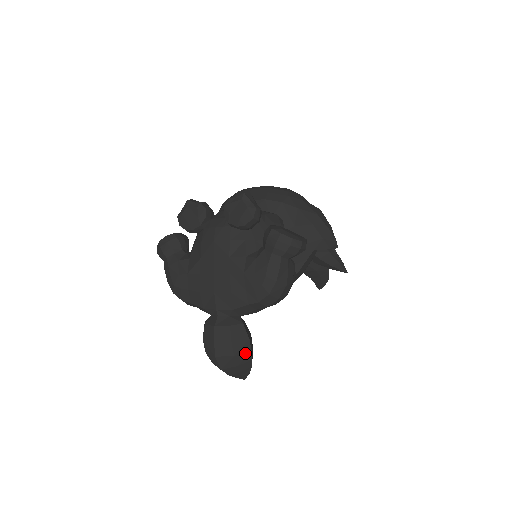
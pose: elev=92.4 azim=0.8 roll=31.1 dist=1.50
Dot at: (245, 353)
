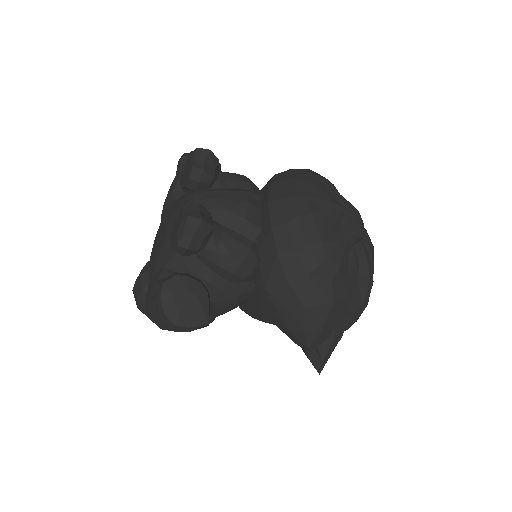
Dot at: occluded
